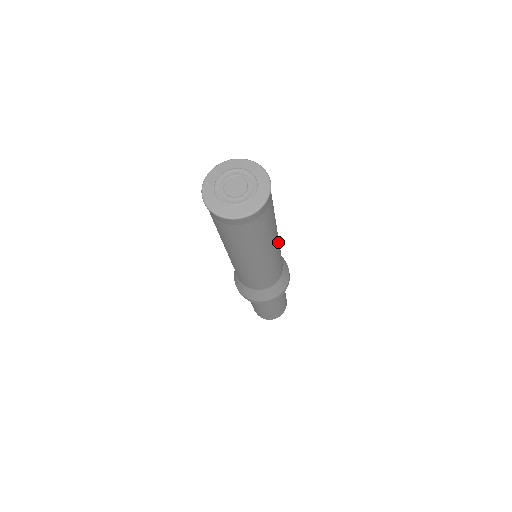
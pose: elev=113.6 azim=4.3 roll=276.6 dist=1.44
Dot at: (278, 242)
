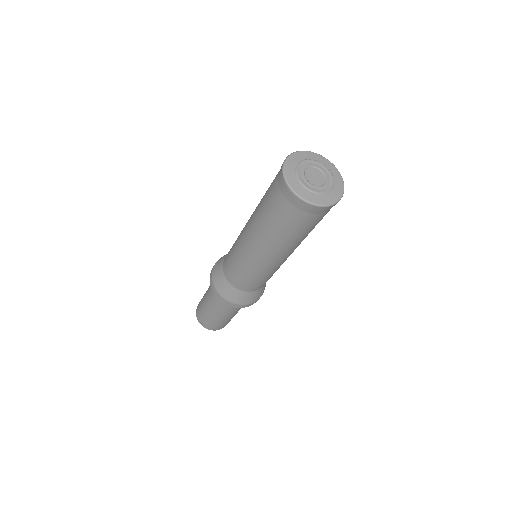
Dot at: occluded
